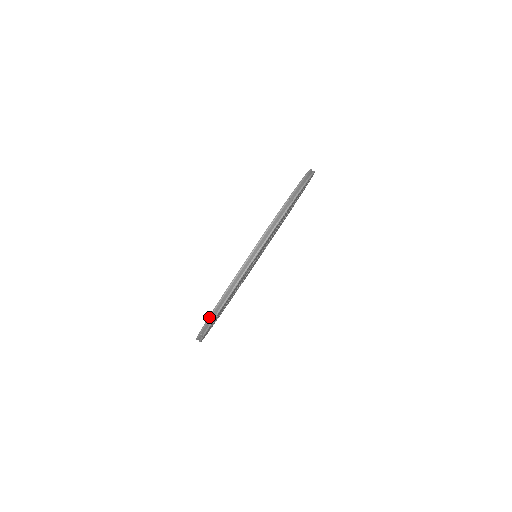
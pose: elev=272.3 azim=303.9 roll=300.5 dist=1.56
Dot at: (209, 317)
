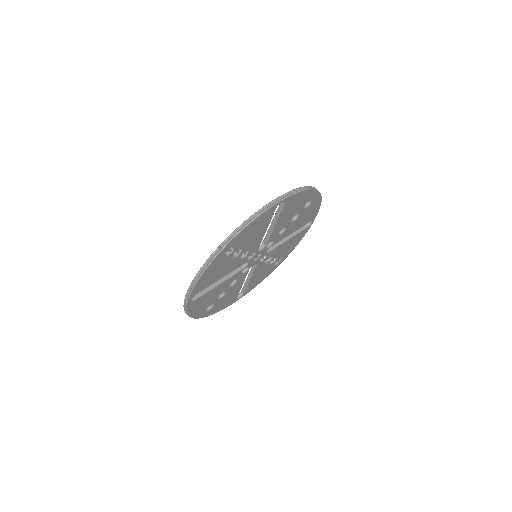
Dot at: occluded
